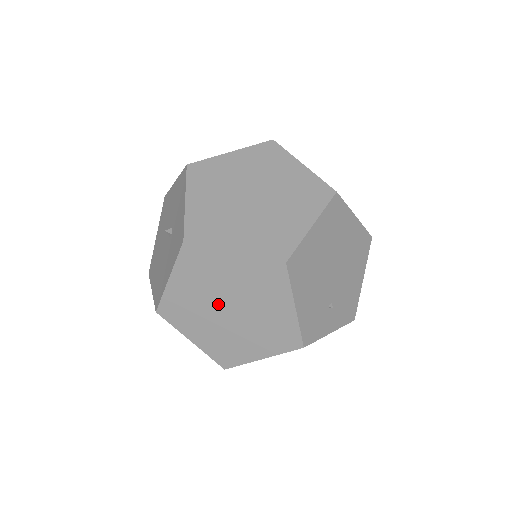
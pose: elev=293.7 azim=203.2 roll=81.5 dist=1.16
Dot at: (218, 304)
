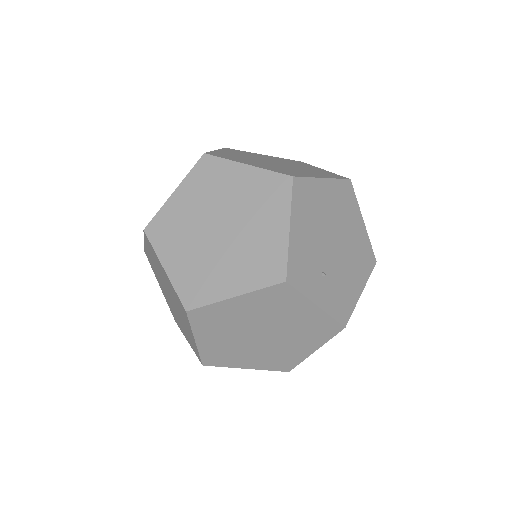
Dot at: (211, 222)
